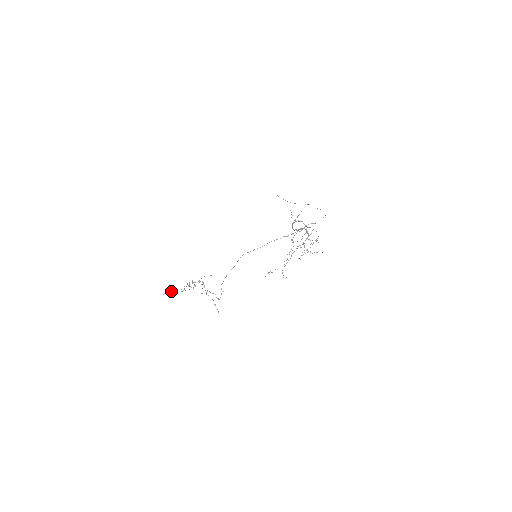
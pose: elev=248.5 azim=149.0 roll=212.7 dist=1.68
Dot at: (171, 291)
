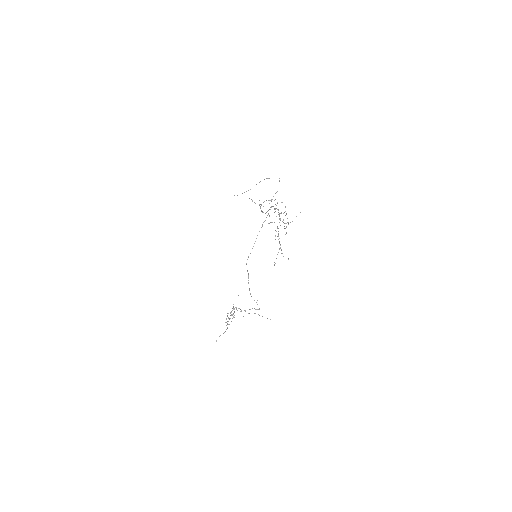
Dot at: (219, 336)
